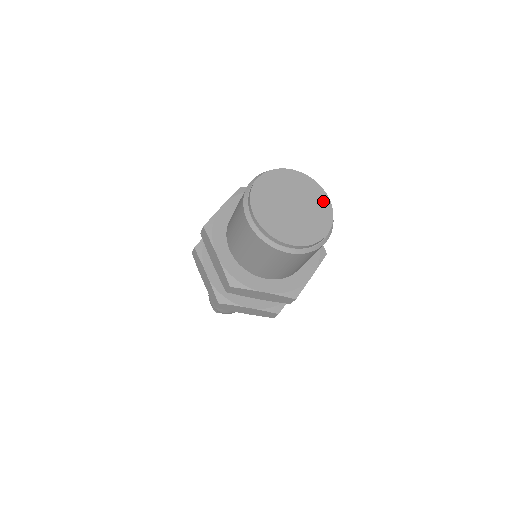
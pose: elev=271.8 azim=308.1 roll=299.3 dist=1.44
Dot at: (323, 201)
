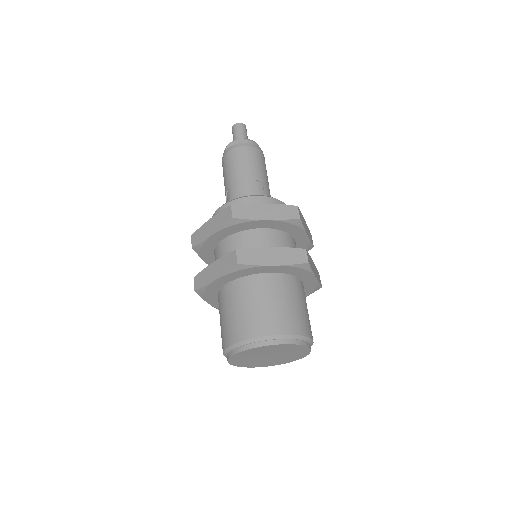
Dot at: (281, 347)
